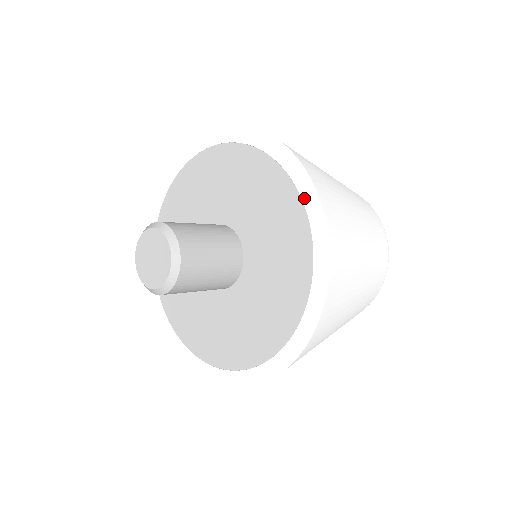
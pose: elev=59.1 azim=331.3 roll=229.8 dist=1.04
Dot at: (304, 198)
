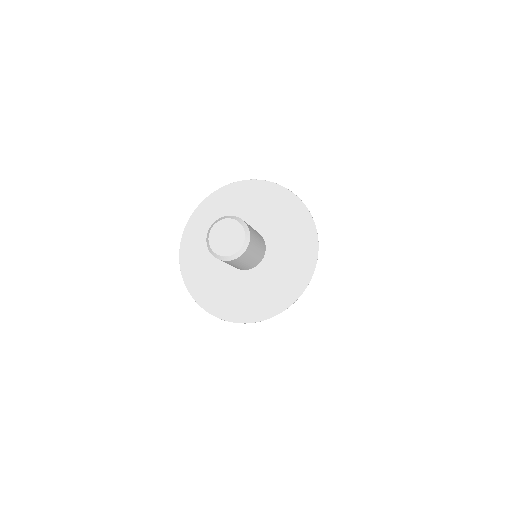
Dot at: (320, 255)
